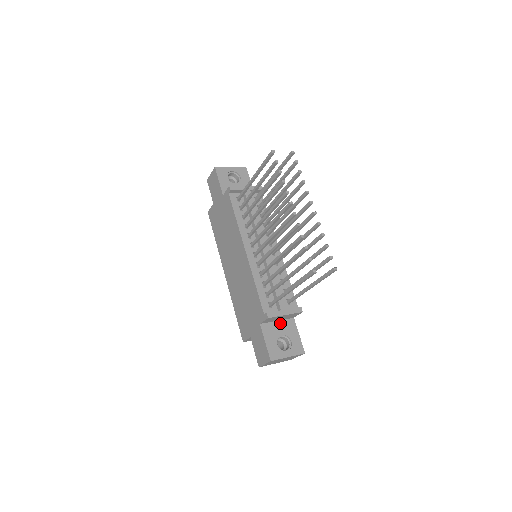
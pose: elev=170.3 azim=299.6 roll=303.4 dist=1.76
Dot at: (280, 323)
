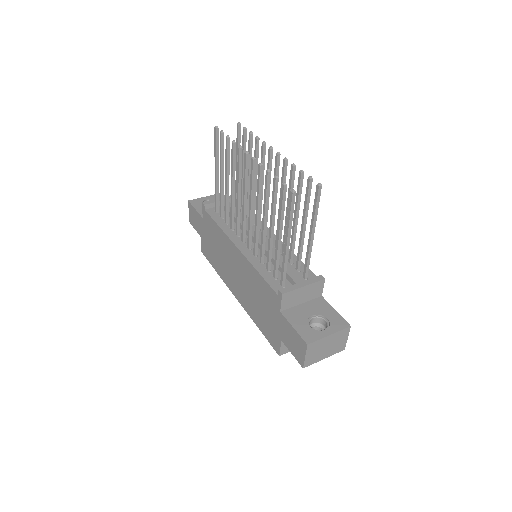
Dot at: (306, 305)
